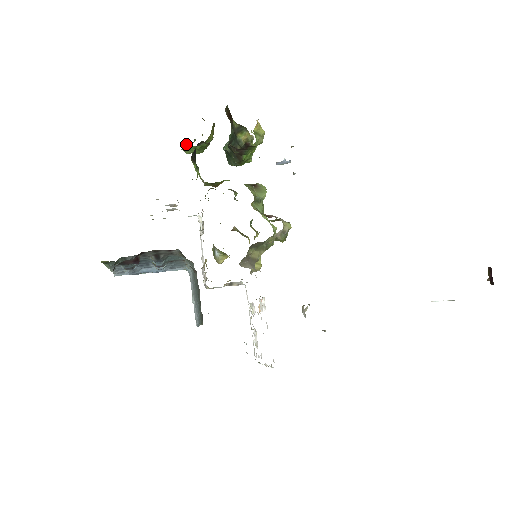
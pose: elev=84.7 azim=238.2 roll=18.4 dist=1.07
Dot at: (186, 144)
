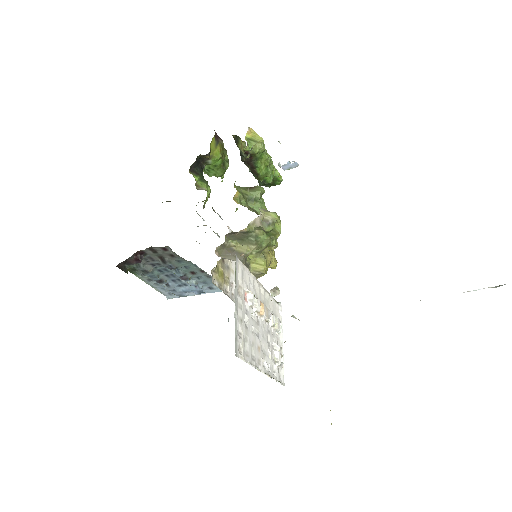
Dot at: occluded
